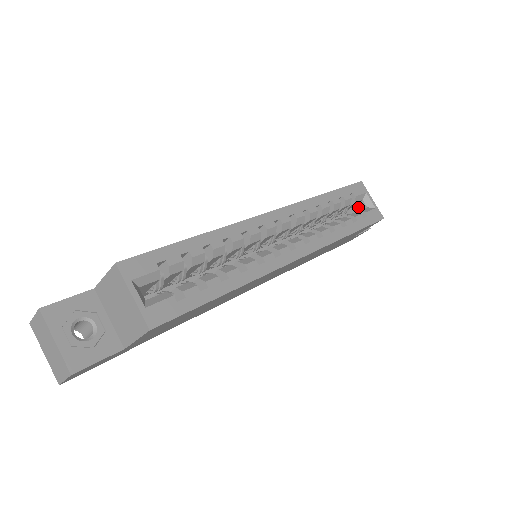
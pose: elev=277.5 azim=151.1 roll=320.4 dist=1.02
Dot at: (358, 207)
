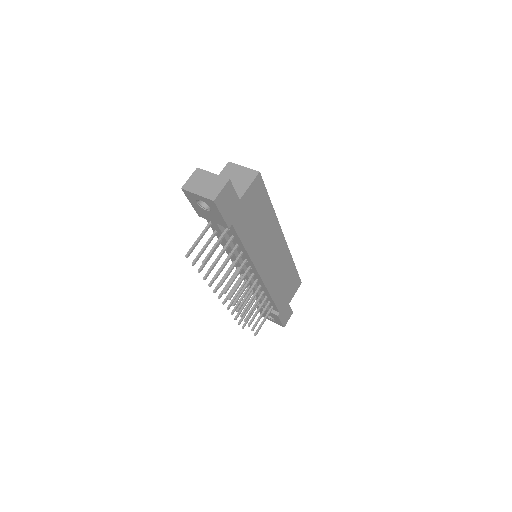
Dot at: occluded
